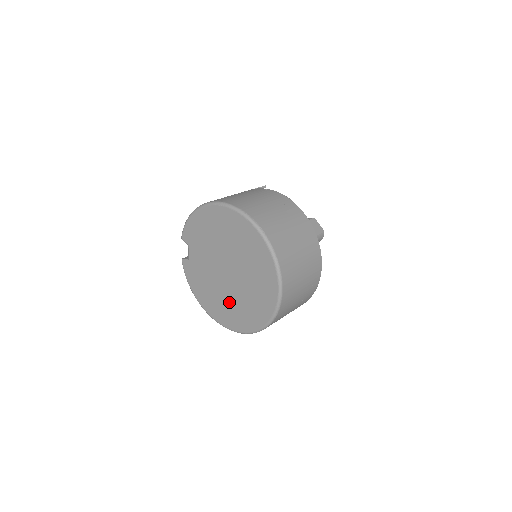
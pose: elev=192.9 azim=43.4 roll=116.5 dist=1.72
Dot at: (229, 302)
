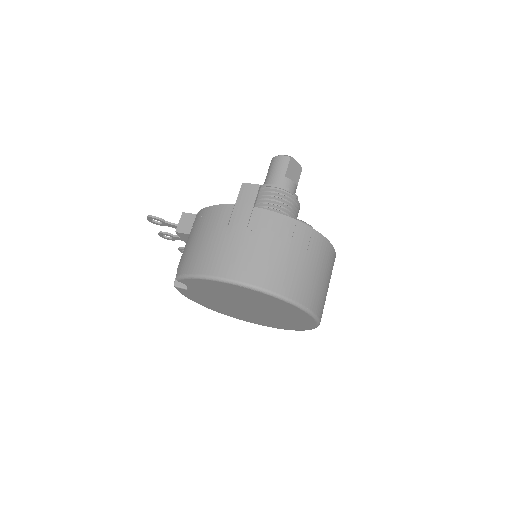
Dot at: (244, 315)
